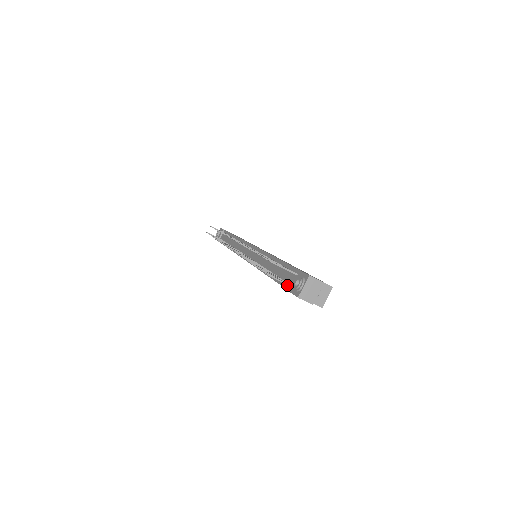
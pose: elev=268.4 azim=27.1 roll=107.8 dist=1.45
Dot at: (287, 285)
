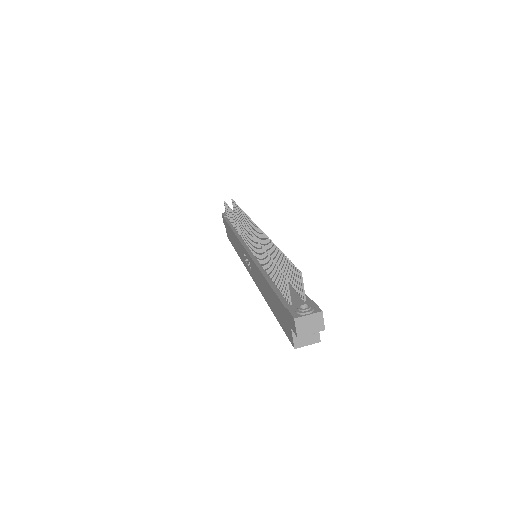
Dot at: (286, 300)
